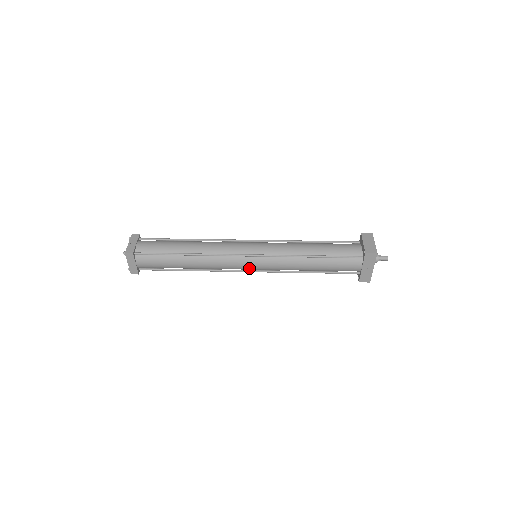
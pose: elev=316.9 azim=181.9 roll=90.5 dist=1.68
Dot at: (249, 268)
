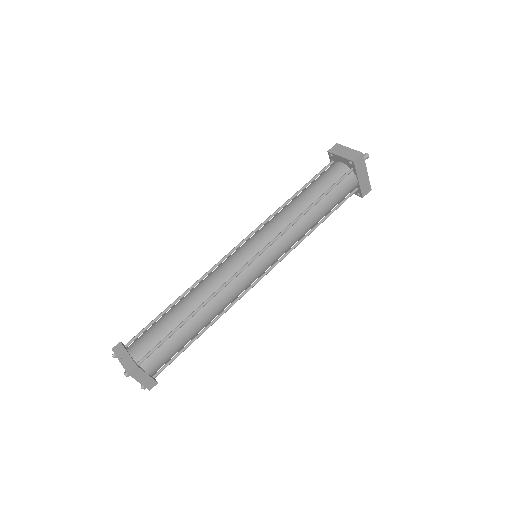
Dot at: (262, 272)
